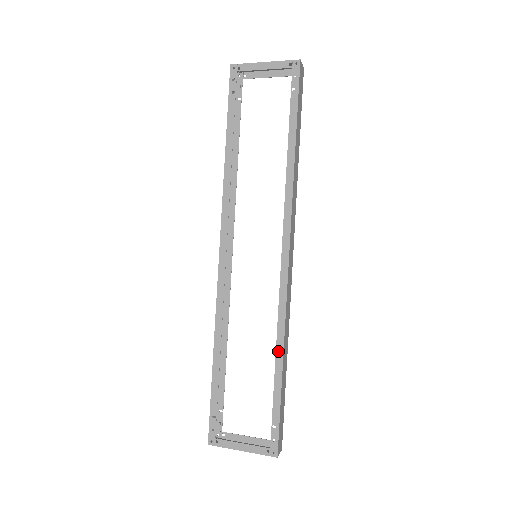
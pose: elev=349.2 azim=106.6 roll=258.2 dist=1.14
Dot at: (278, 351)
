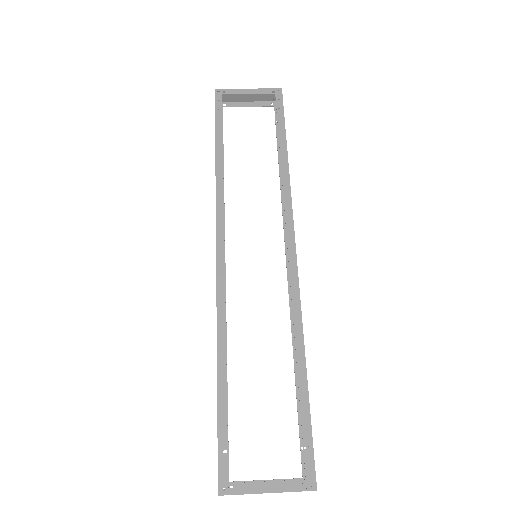
Dot at: (298, 351)
